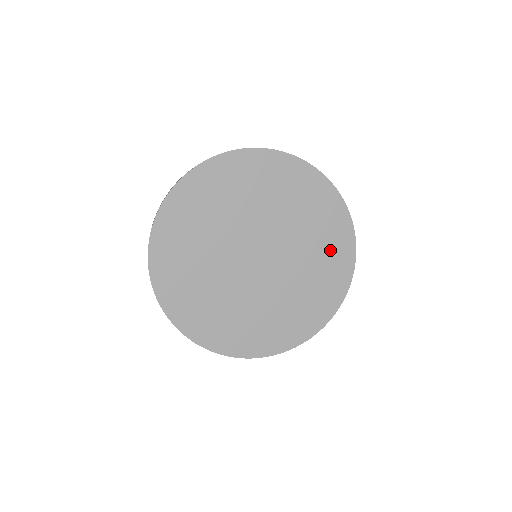
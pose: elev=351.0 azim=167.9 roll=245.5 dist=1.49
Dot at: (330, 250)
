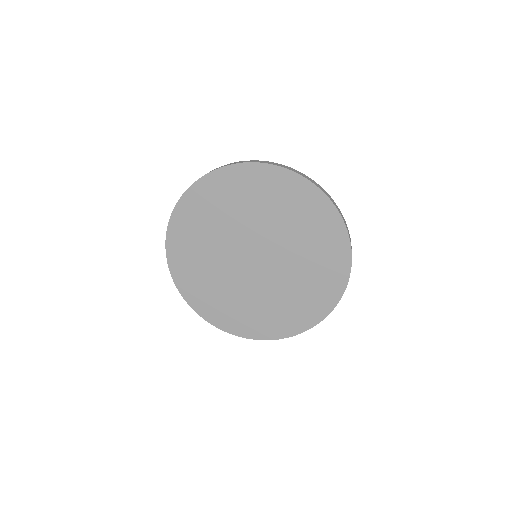
Dot at: (311, 220)
